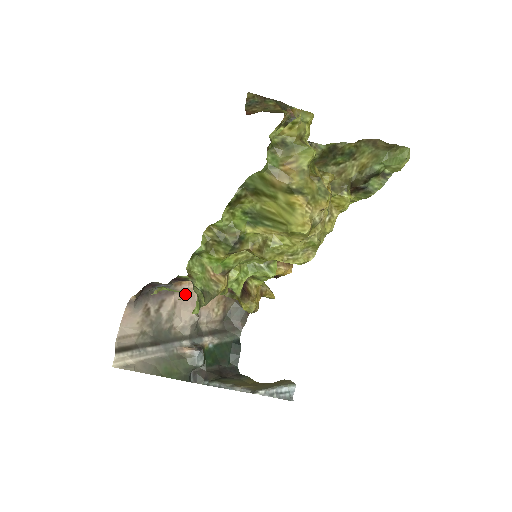
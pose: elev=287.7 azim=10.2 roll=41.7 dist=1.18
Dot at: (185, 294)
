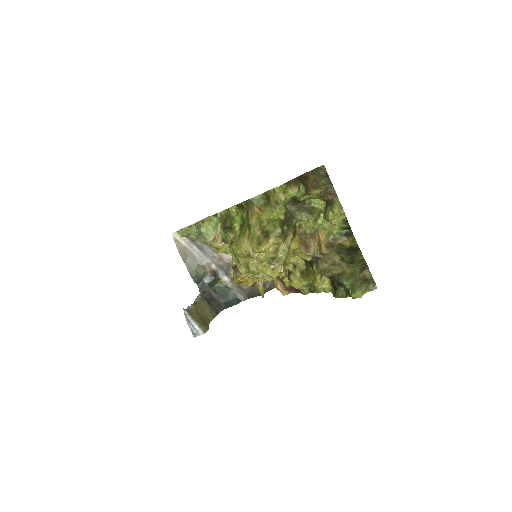
Dot at: occluded
